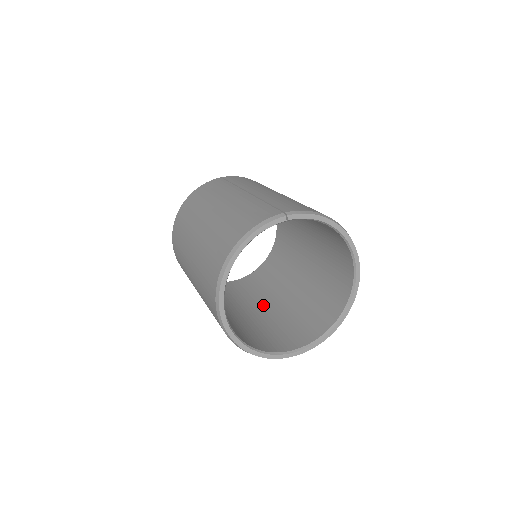
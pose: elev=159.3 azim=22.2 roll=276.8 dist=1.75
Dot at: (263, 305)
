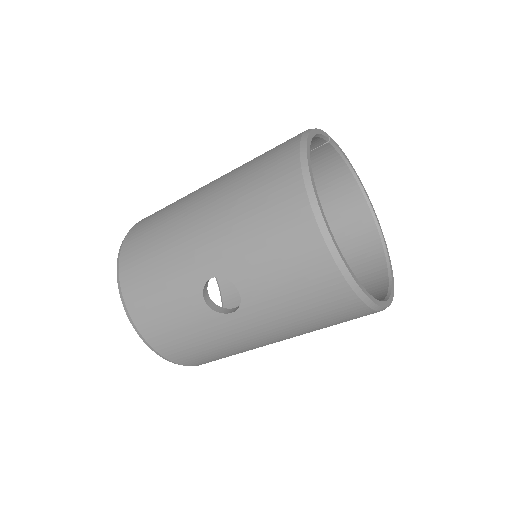
Dot at: occluded
